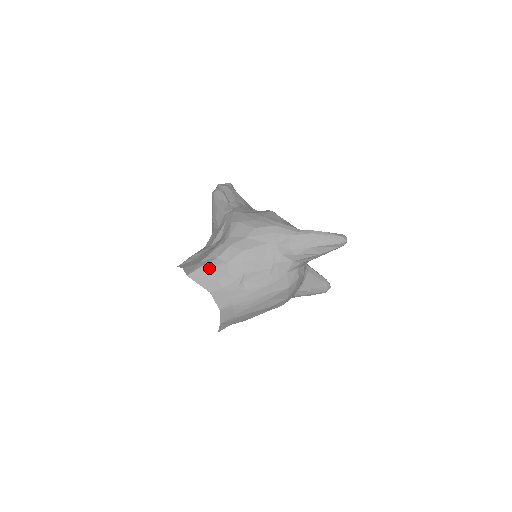
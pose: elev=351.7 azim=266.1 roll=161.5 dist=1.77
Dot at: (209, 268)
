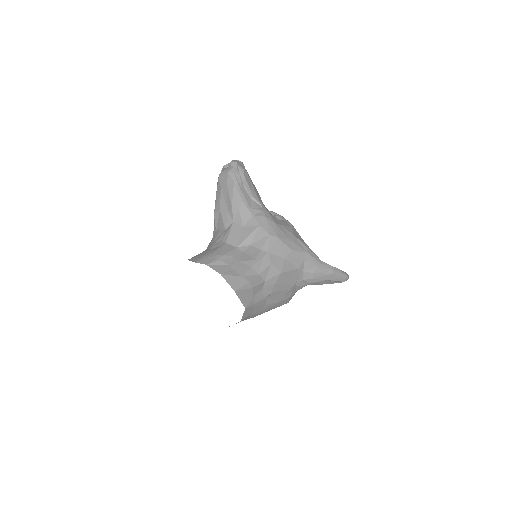
Dot at: (253, 286)
